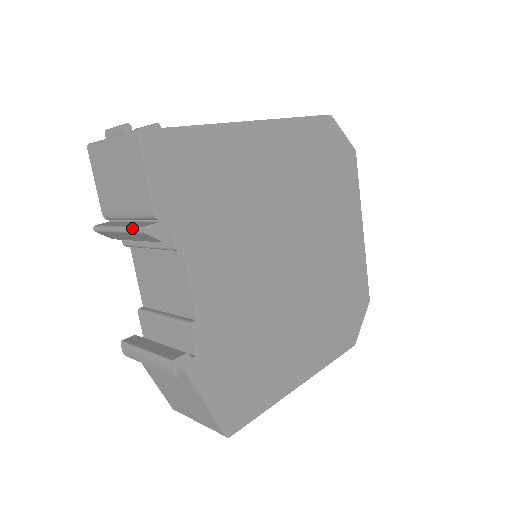
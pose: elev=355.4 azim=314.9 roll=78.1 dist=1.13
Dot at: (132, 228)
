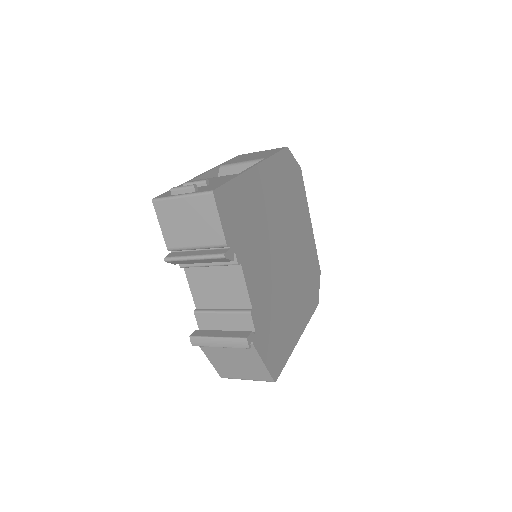
Dot at: (212, 256)
